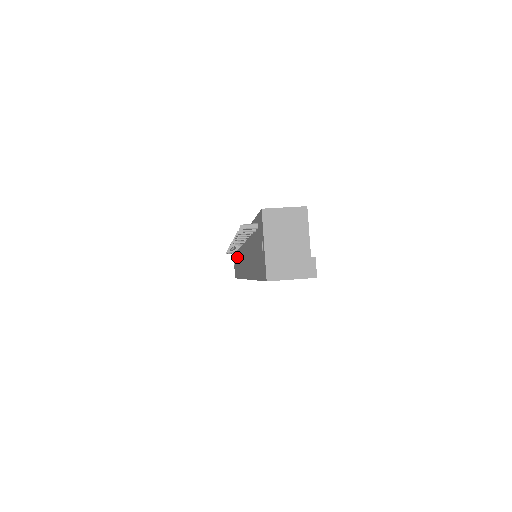
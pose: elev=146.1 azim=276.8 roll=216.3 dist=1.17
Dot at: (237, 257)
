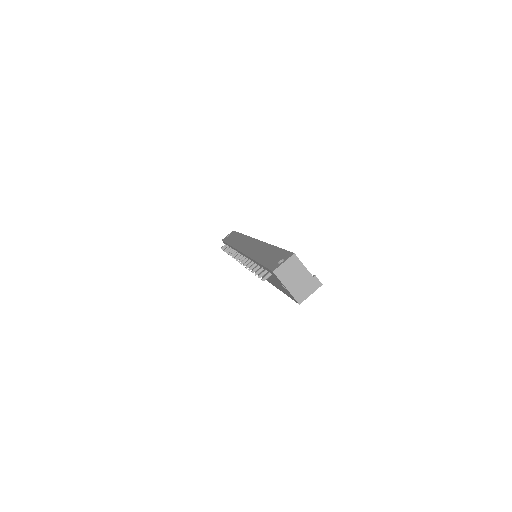
Dot at: occluded
